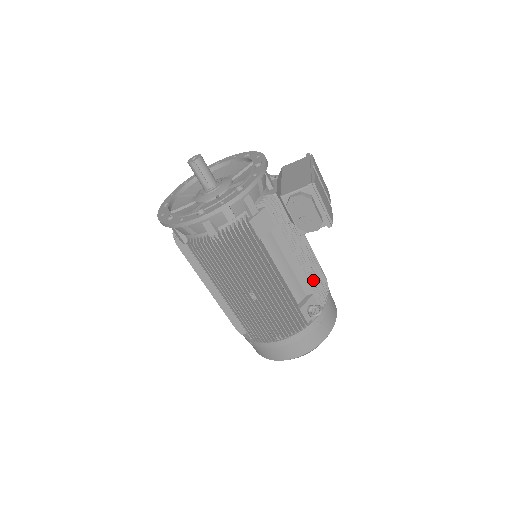
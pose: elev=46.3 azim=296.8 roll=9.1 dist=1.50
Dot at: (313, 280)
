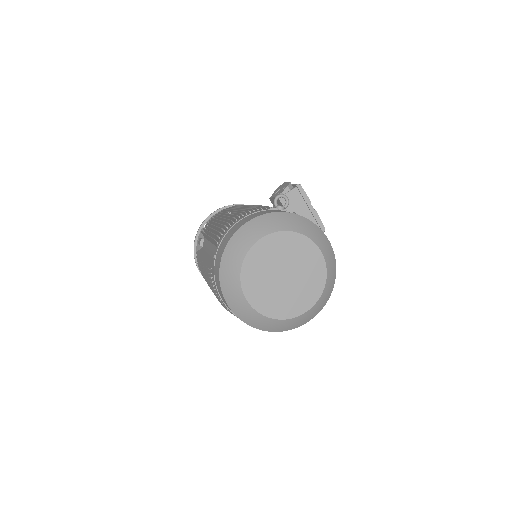
Dot at: occluded
